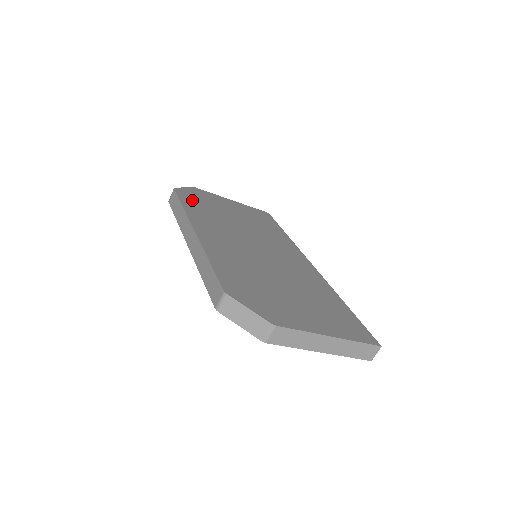
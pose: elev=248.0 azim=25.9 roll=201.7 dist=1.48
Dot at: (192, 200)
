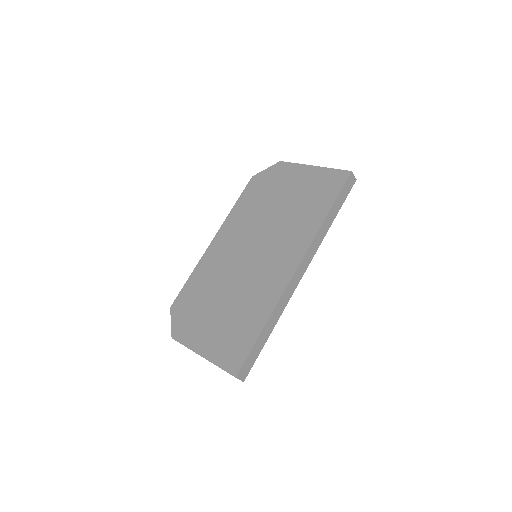
Dot at: (254, 190)
